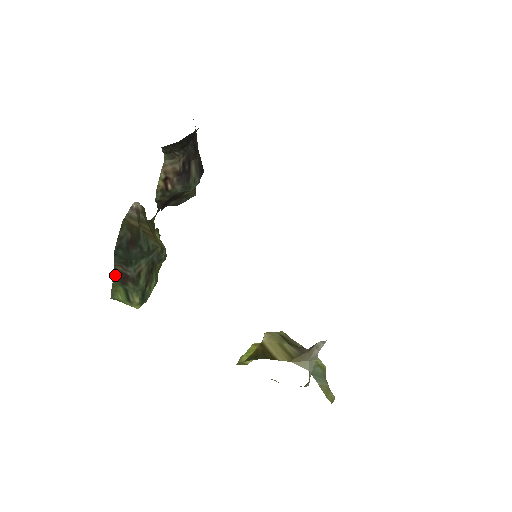
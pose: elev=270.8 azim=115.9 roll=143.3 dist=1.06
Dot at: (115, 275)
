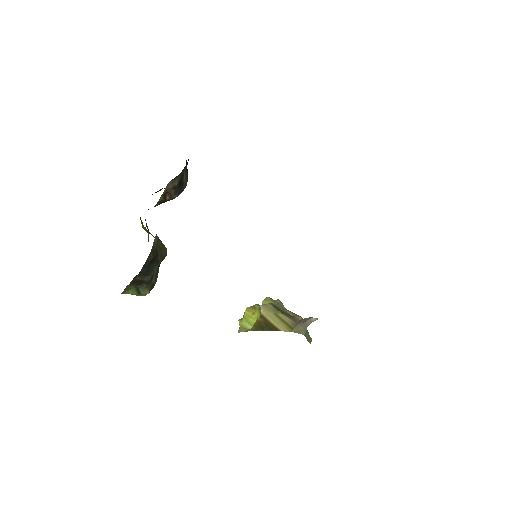
Dot at: (132, 282)
